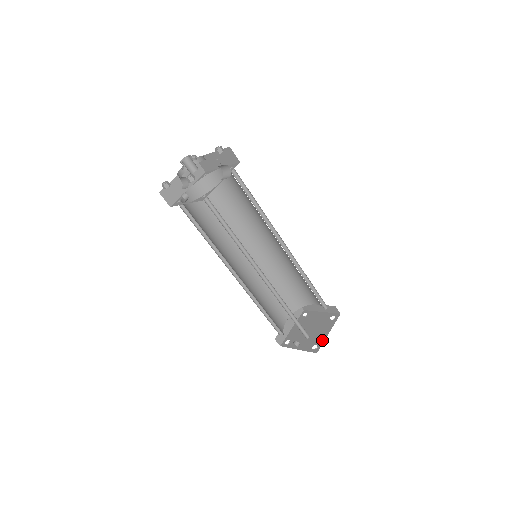
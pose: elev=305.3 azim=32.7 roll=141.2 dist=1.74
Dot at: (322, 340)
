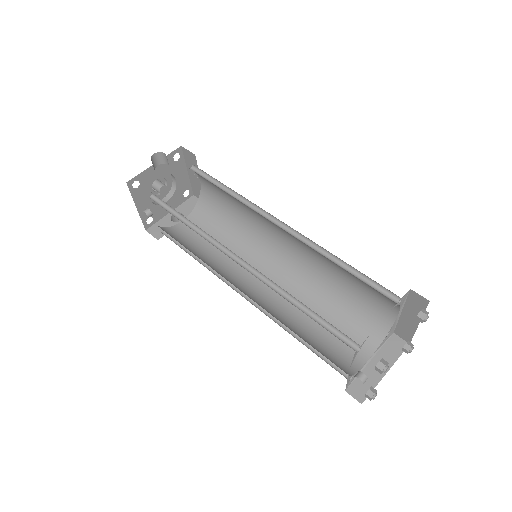
Dot at: occluded
